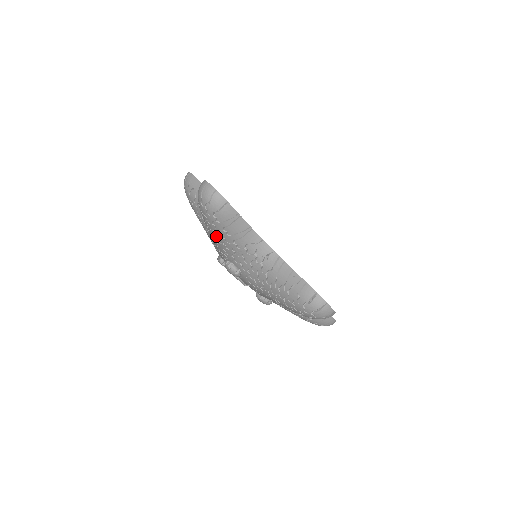
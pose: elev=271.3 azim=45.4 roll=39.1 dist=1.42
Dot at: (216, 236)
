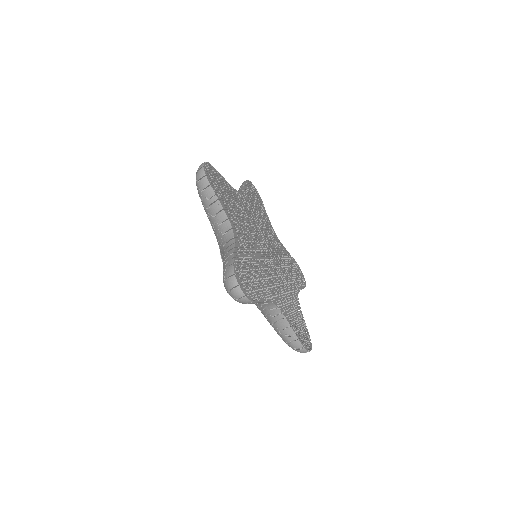
Dot at: occluded
